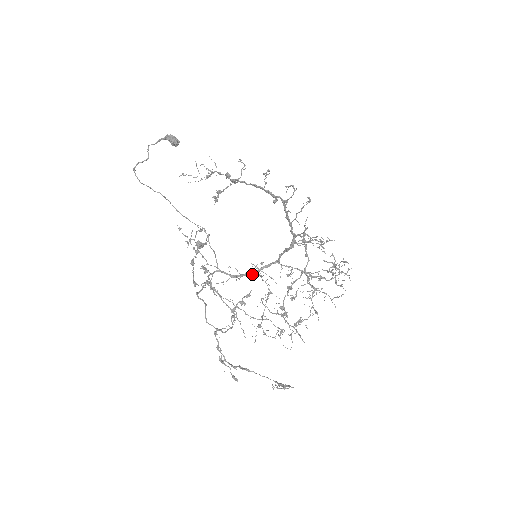
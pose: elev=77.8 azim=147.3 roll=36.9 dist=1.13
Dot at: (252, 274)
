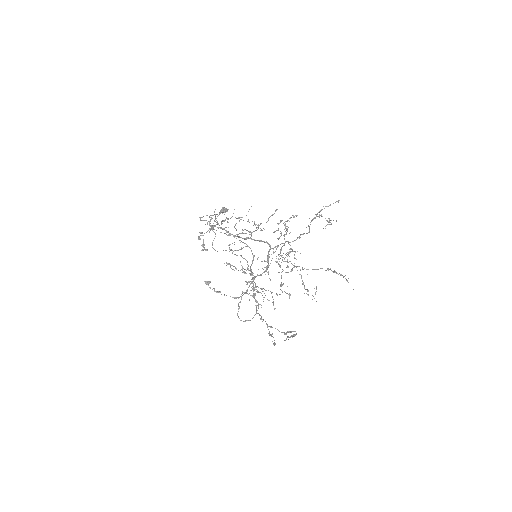
Dot at: (268, 266)
